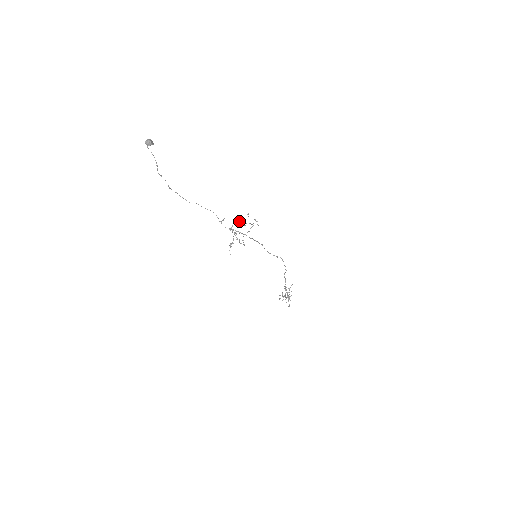
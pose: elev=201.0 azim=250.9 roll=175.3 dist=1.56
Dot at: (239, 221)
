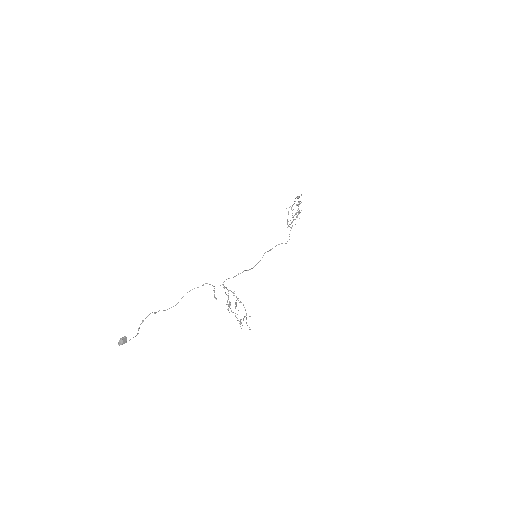
Dot at: occluded
